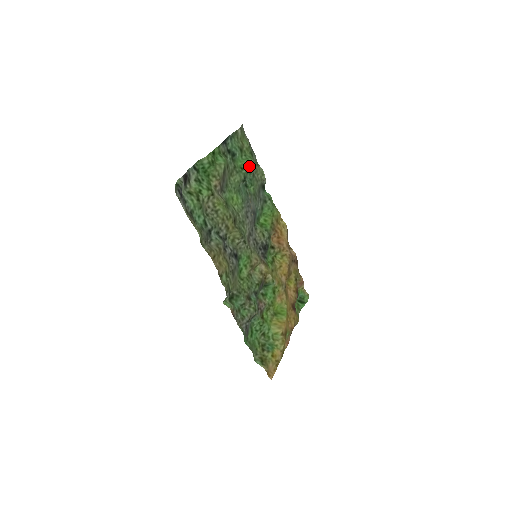
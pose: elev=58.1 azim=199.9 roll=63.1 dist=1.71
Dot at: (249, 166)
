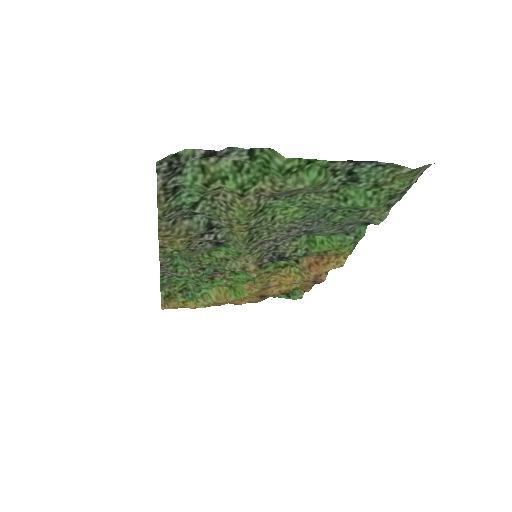
Dot at: (361, 206)
